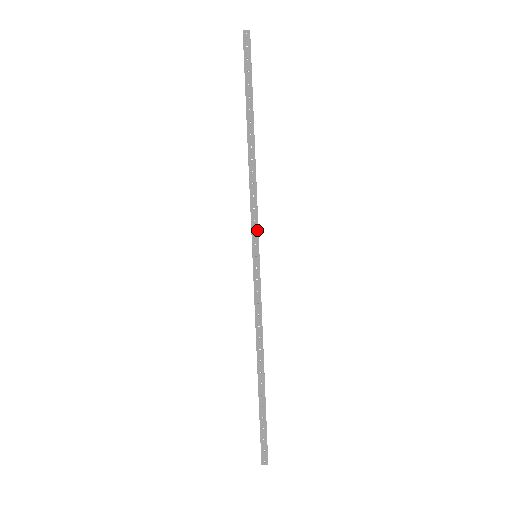
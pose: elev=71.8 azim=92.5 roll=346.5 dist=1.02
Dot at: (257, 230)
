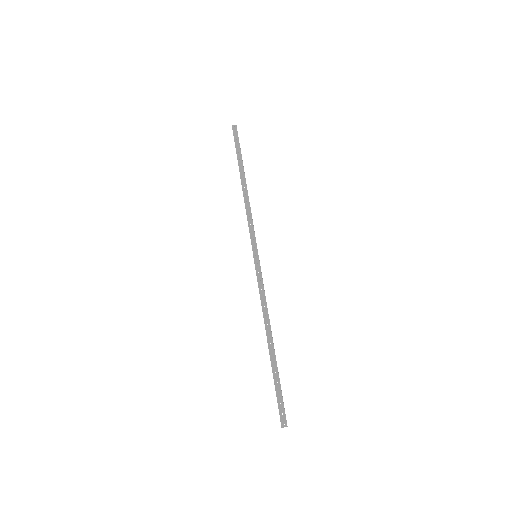
Dot at: (254, 238)
